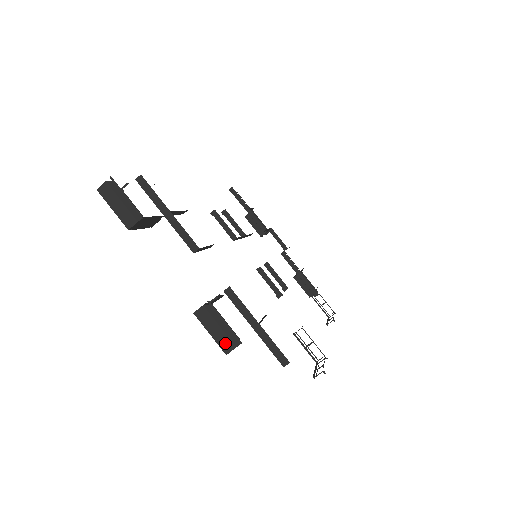
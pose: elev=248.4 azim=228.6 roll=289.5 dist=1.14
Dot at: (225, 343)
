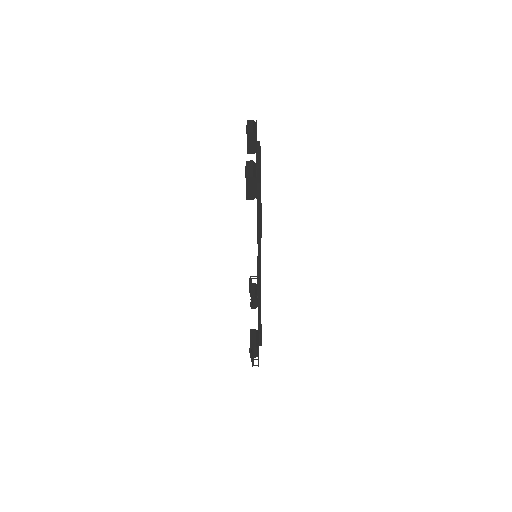
Dot at: (250, 173)
